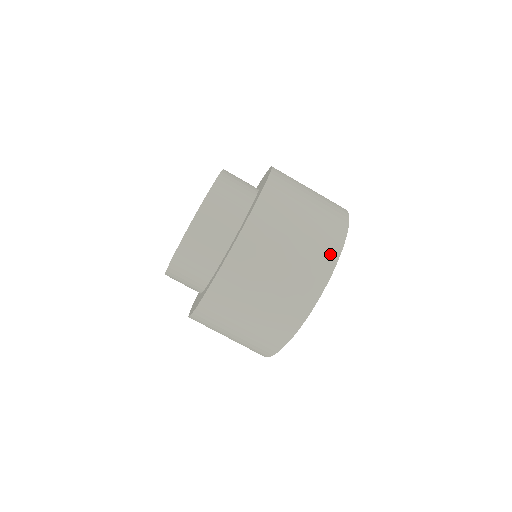
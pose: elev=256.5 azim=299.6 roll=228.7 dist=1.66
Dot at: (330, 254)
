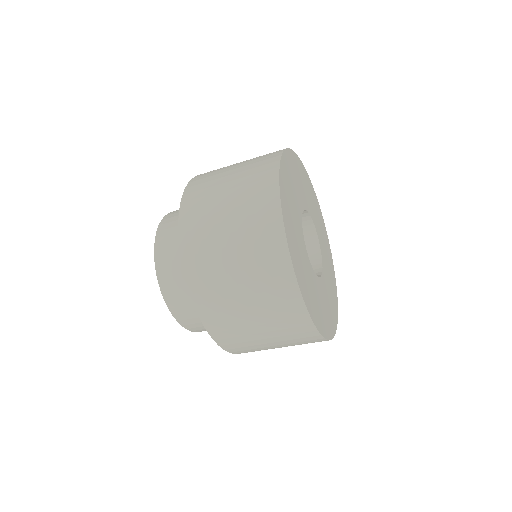
Dot at: (269, 204)
